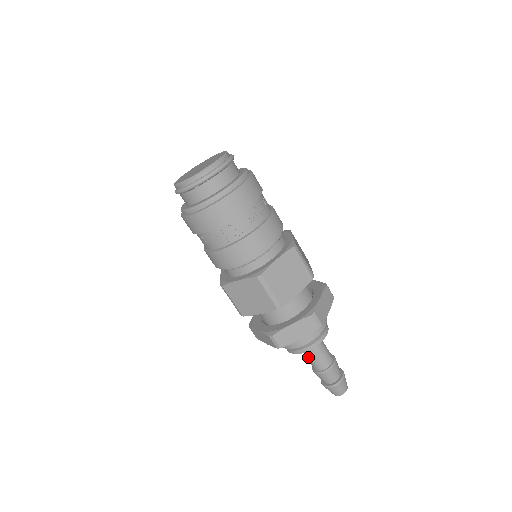
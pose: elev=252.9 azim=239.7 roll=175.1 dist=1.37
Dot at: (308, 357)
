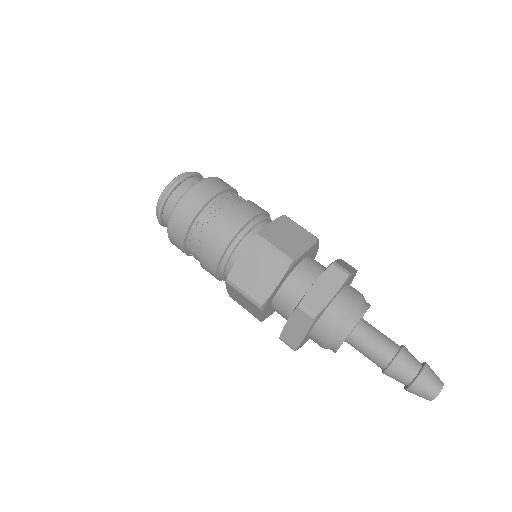
Dot at: occluded
